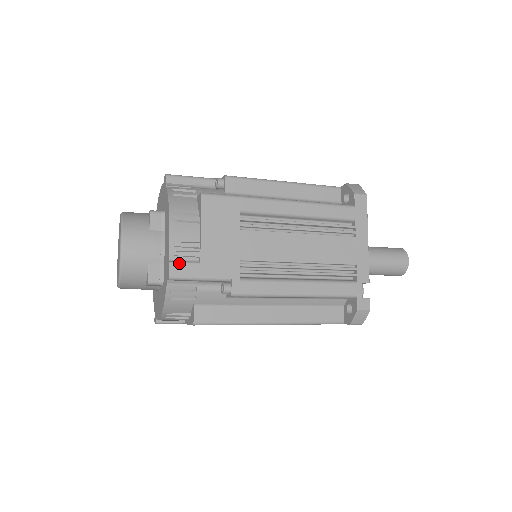
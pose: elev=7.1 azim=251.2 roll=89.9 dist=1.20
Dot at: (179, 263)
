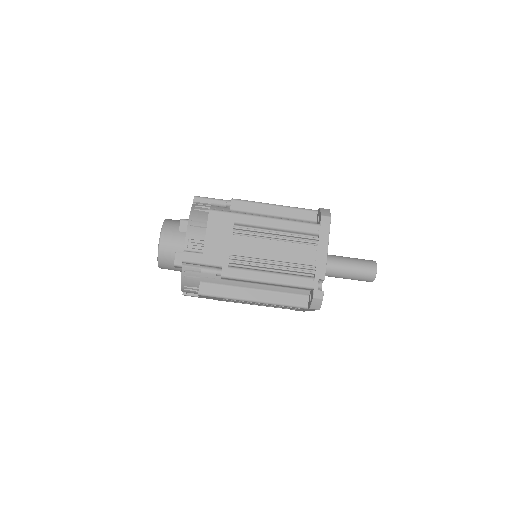
Dot at: (189, 252)
